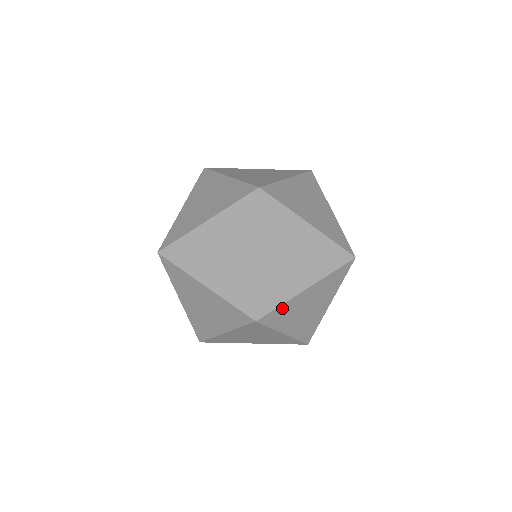
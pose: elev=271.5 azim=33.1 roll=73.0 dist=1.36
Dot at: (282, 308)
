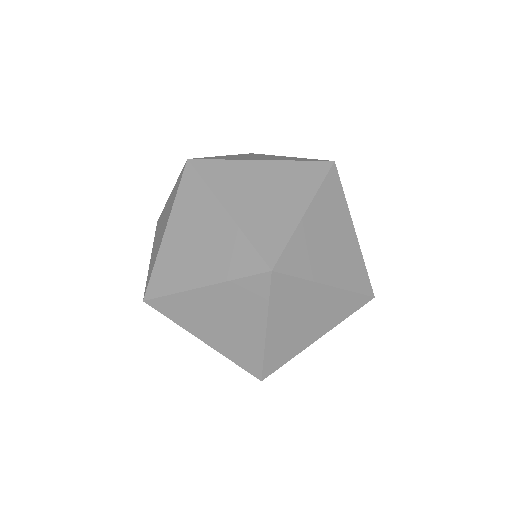
Dot at: (224, 165)
